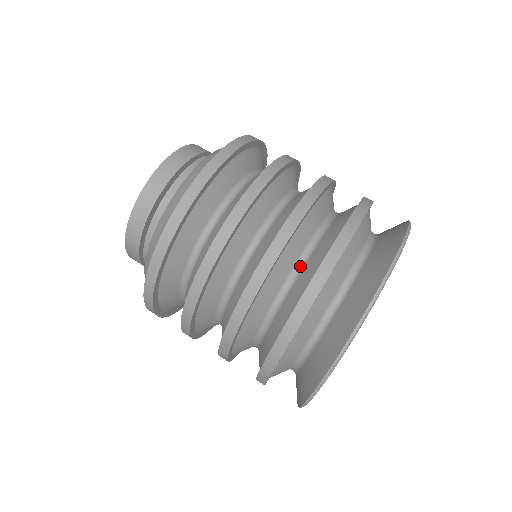
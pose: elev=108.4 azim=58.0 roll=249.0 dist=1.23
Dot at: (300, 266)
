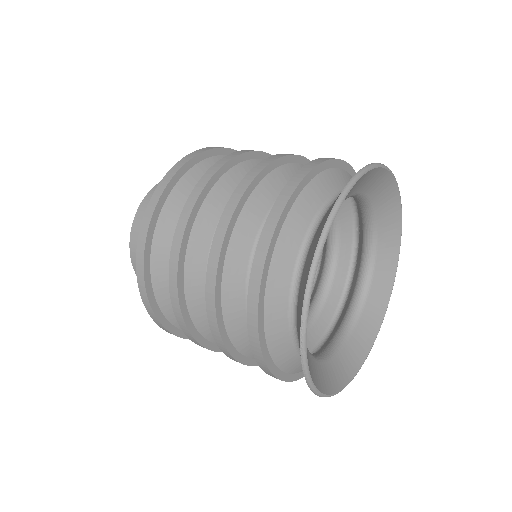
Dot at: occluded
